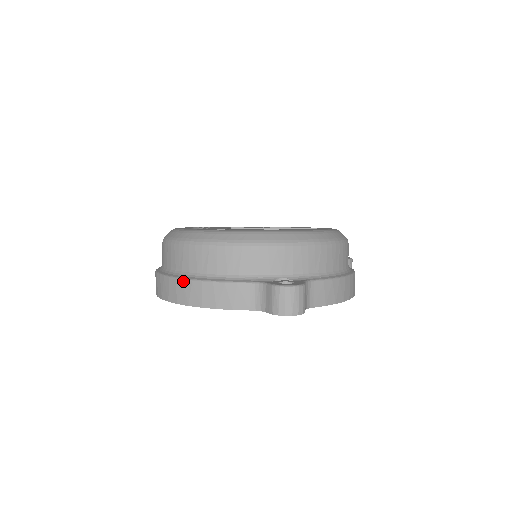
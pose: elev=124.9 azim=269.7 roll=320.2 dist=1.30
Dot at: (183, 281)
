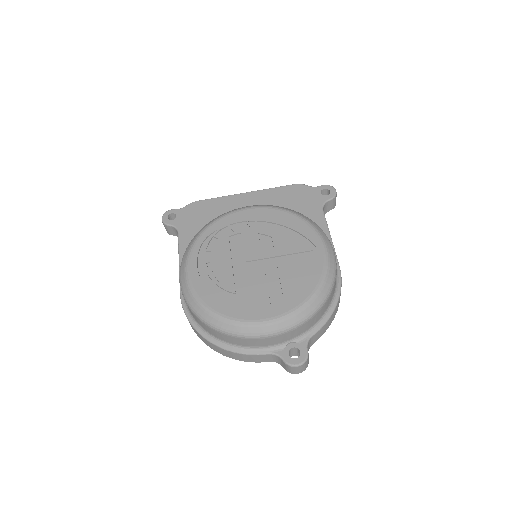
Dot at: (216, 346)
